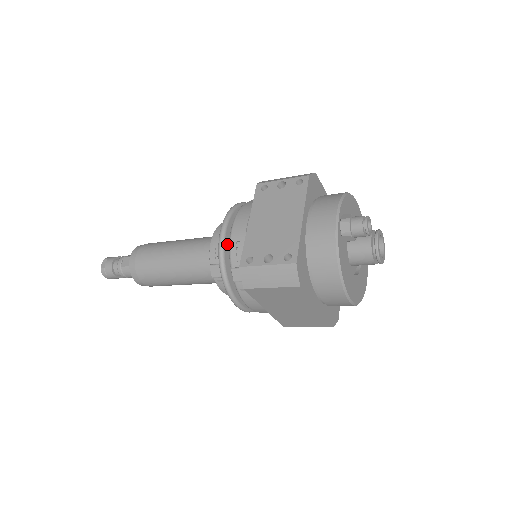
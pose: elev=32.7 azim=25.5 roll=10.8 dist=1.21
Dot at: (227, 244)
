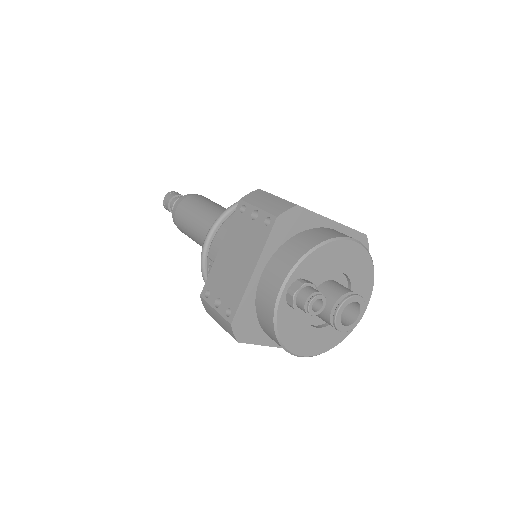
Dot at: occluded
